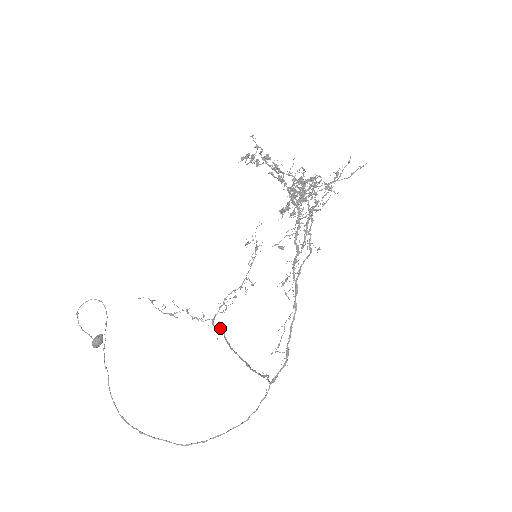
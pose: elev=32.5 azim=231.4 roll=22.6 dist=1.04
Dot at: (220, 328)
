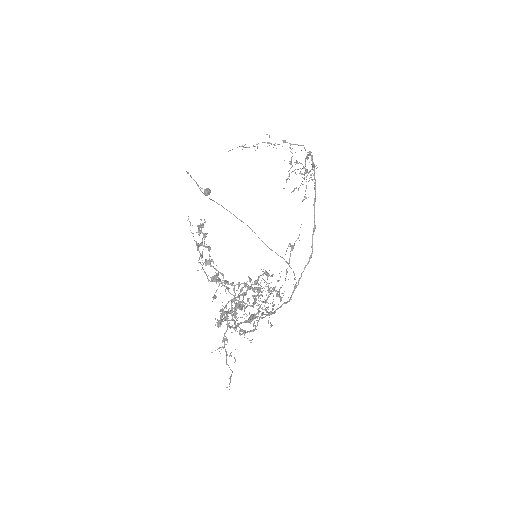
Dot at: occluded
